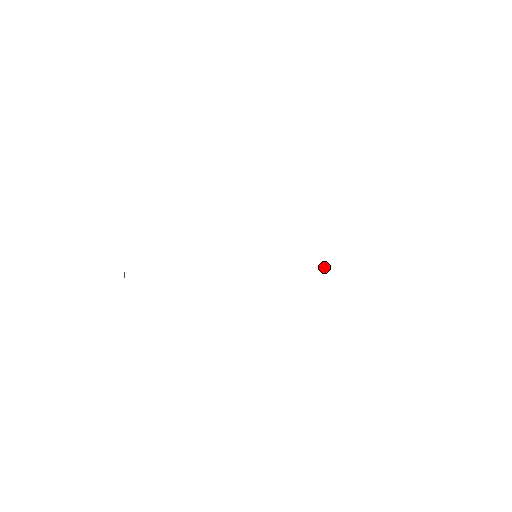
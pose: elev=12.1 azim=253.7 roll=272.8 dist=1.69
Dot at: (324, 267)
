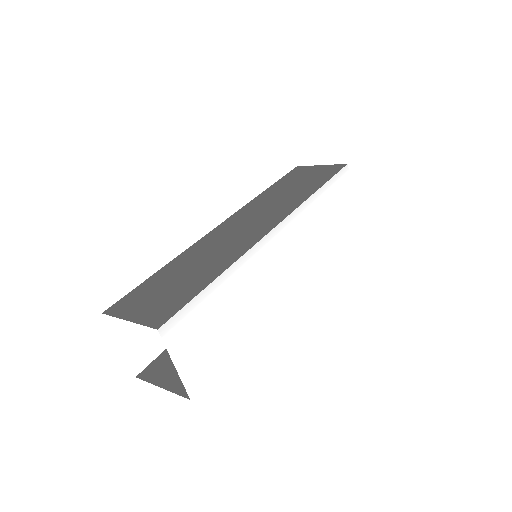
Dot at: (324, 238)
